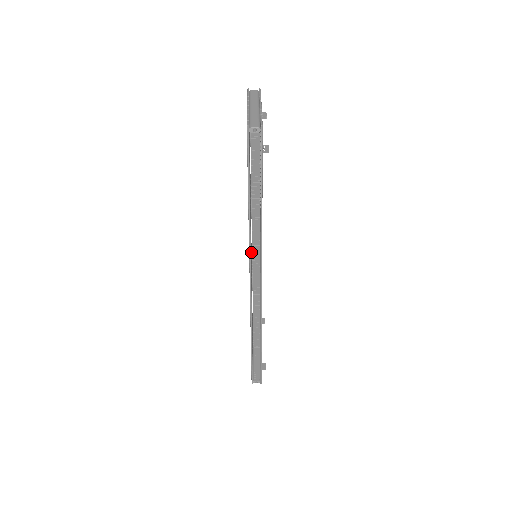
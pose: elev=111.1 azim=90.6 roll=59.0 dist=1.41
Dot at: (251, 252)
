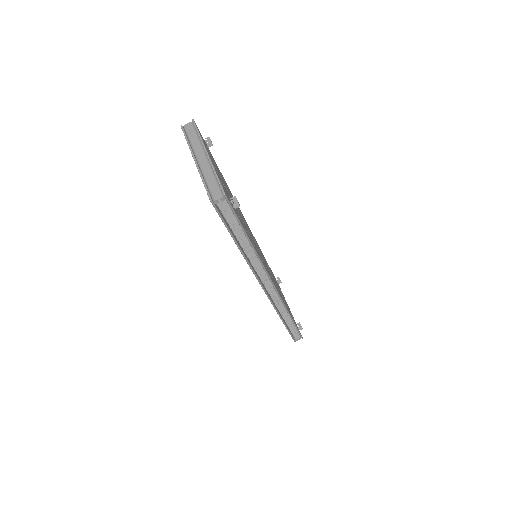
Dot at: occluded
